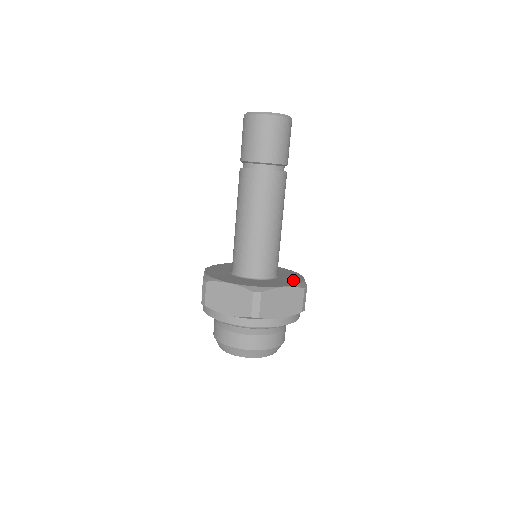
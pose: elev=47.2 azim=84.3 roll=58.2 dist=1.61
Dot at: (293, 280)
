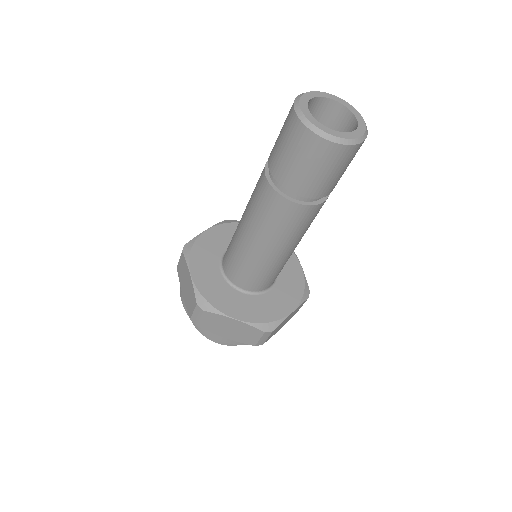
Dot at: (295, 282)
